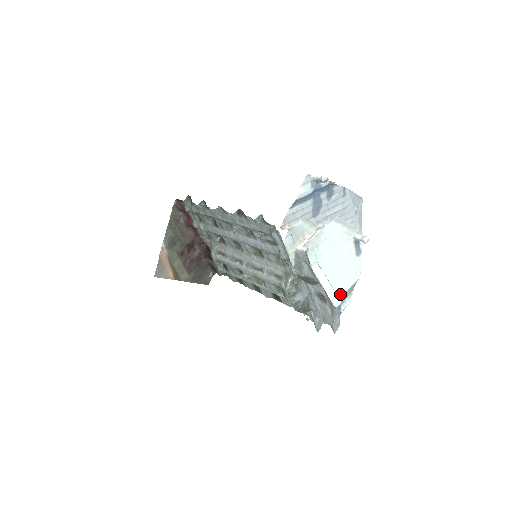
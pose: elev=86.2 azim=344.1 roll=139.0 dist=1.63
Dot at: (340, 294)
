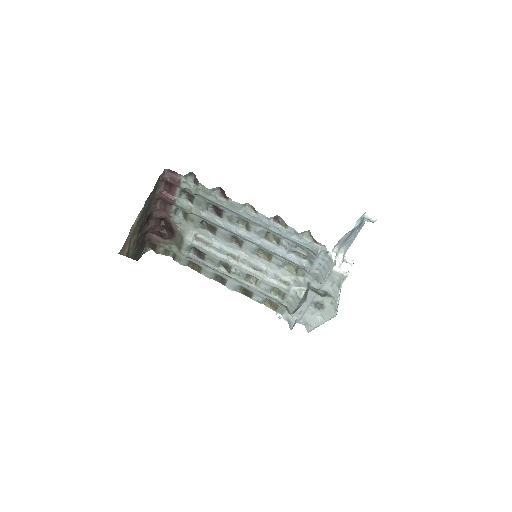
Dot at: occluded
